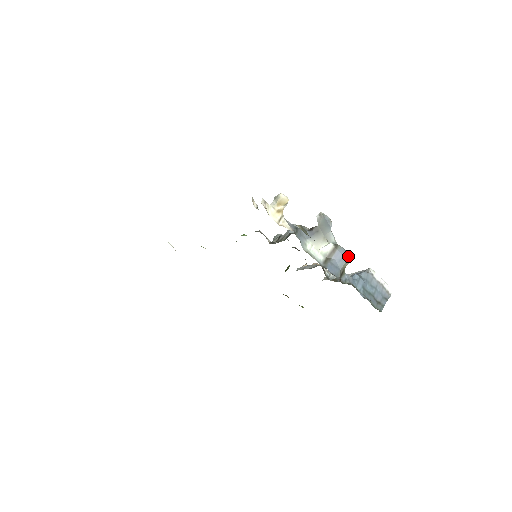
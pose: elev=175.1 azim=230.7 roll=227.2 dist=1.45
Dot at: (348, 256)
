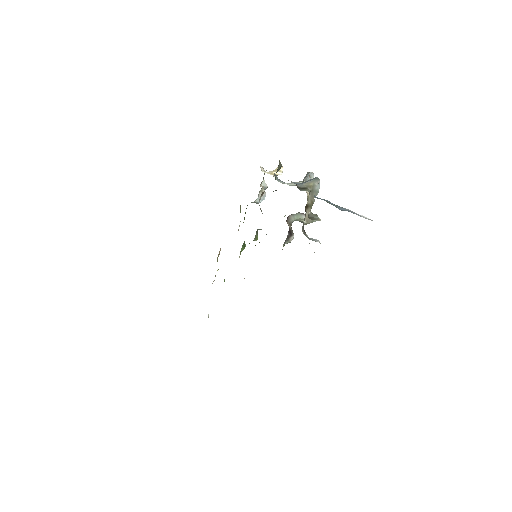
Dot at: (315, 178)
